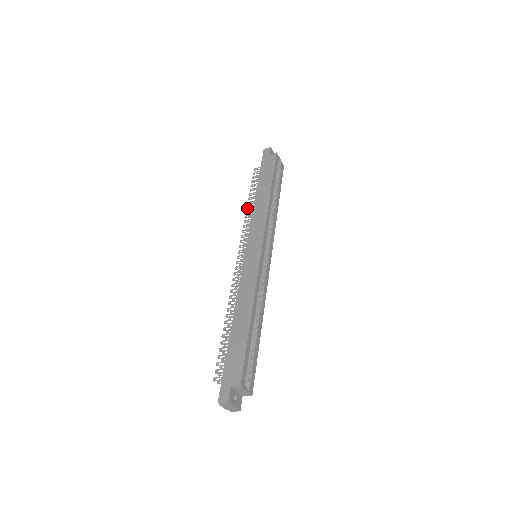
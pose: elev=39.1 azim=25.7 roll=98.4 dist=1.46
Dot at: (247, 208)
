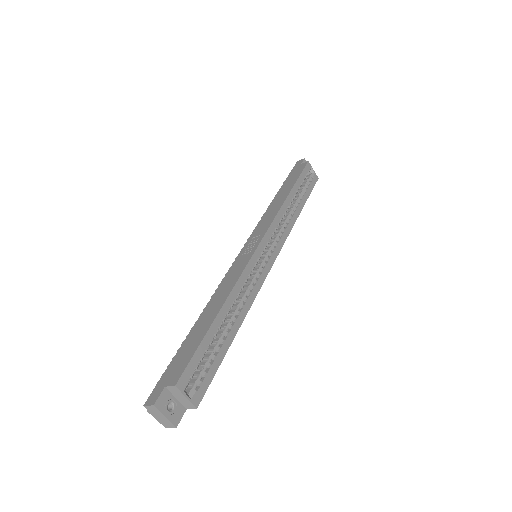
Dot at: occluded
